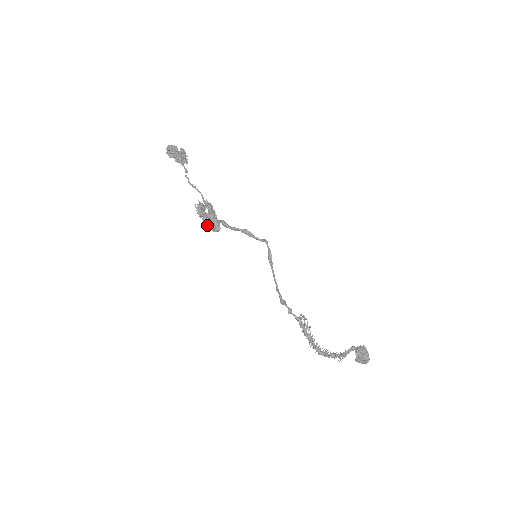
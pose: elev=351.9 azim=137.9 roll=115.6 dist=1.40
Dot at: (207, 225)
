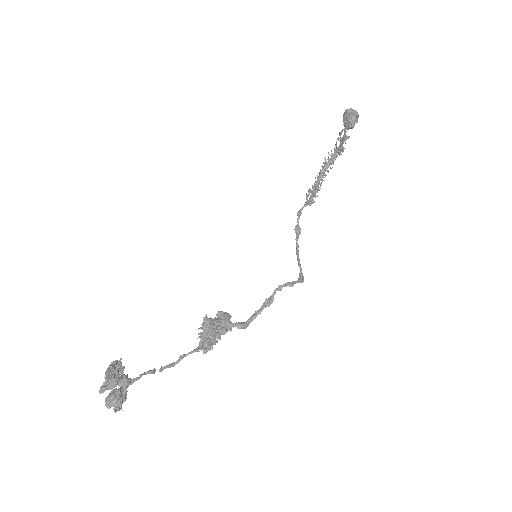
Dot at: (223, 334)
